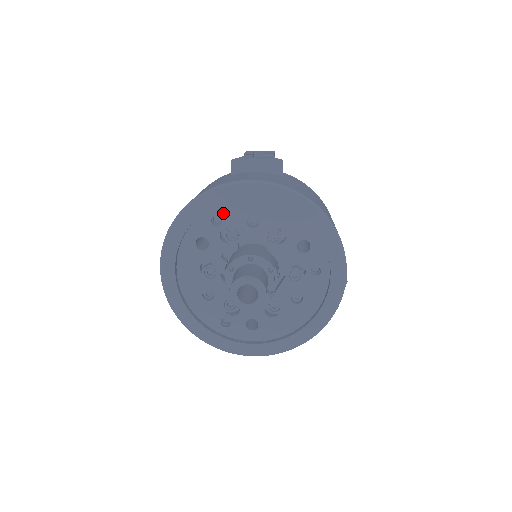
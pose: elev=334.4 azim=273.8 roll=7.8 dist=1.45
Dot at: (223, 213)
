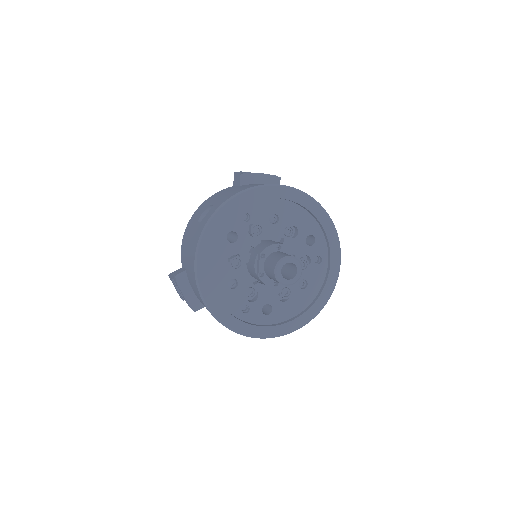
Dot at: (251, 211)
